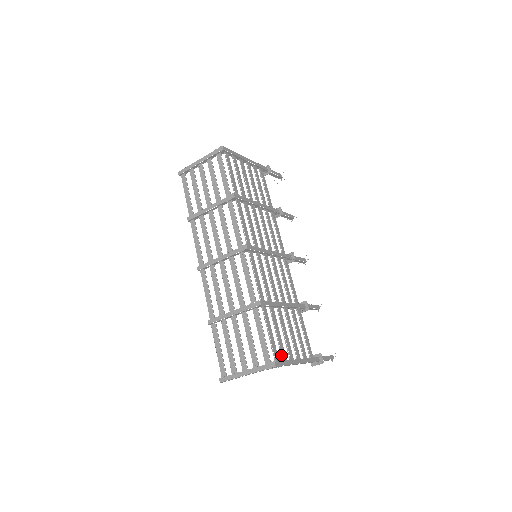
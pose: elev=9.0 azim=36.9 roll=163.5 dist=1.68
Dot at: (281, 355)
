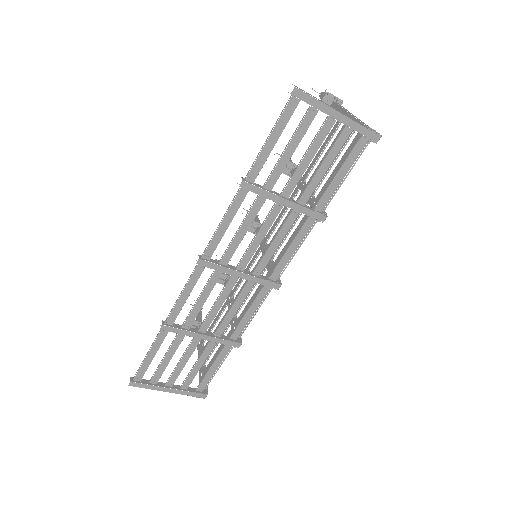
Dot at: occluded
